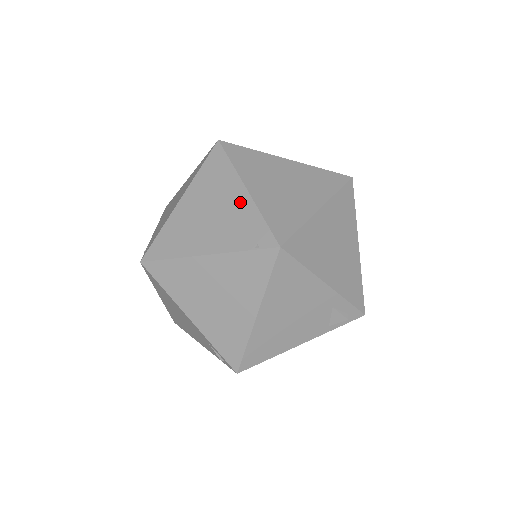
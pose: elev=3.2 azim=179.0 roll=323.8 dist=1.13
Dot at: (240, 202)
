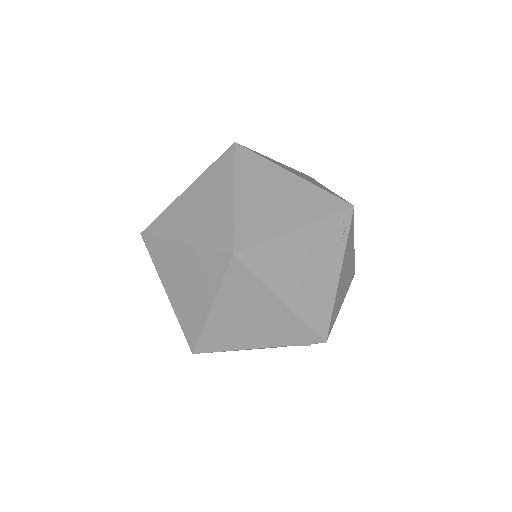
Dot at: (188, 255)
